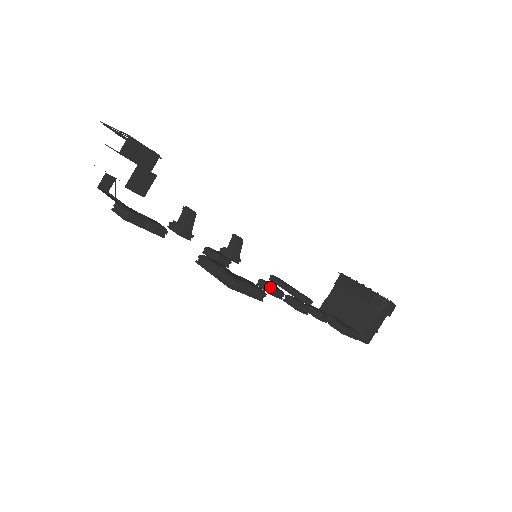
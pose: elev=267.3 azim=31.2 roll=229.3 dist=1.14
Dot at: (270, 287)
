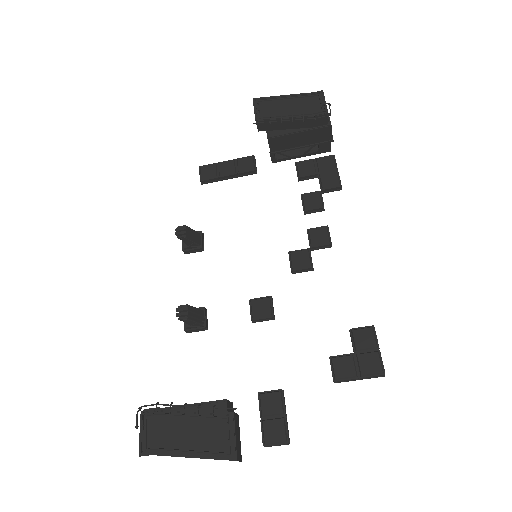
Dot at: (308, 269)
